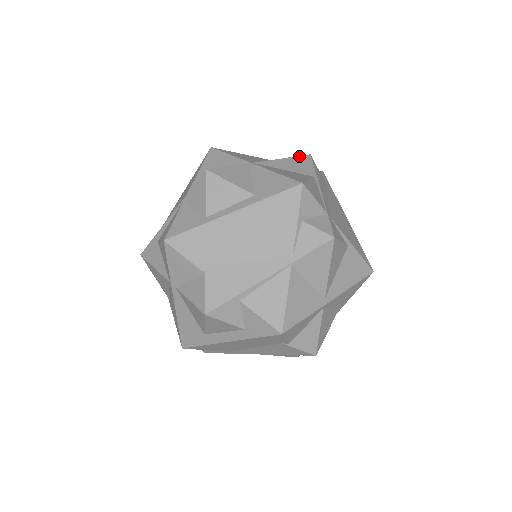
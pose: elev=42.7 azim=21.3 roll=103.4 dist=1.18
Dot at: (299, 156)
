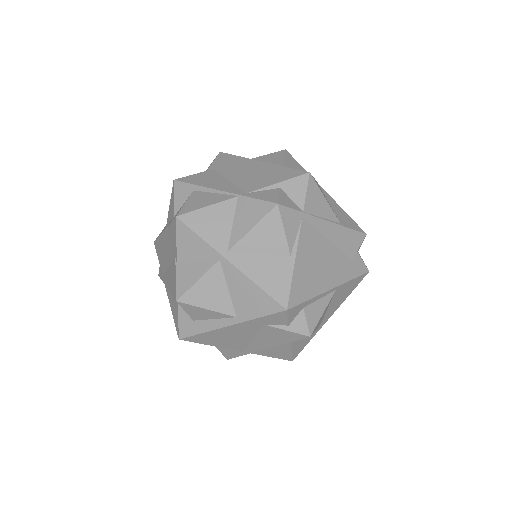
Dot at: (356, 223)
